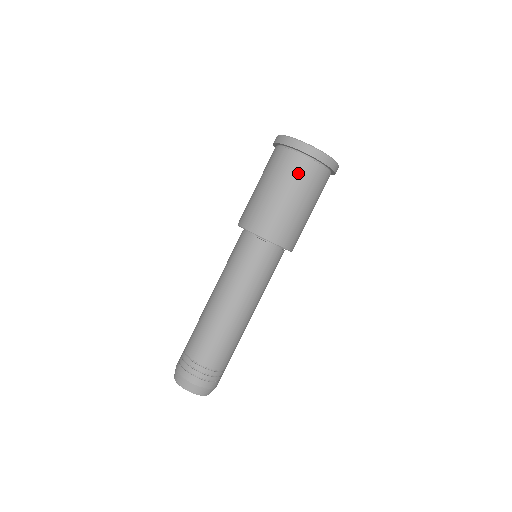
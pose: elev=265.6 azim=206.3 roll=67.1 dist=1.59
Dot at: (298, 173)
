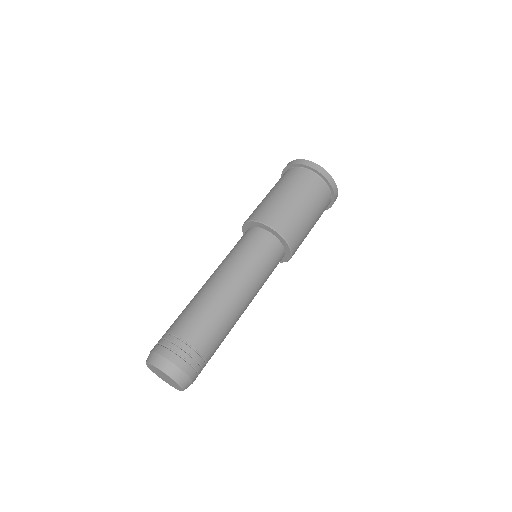
Dot at: (321, 198)
